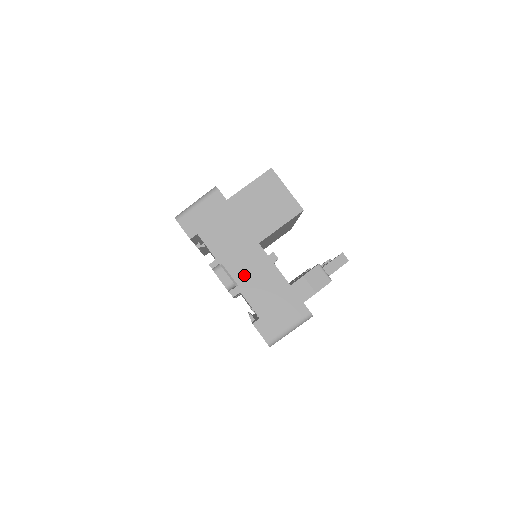
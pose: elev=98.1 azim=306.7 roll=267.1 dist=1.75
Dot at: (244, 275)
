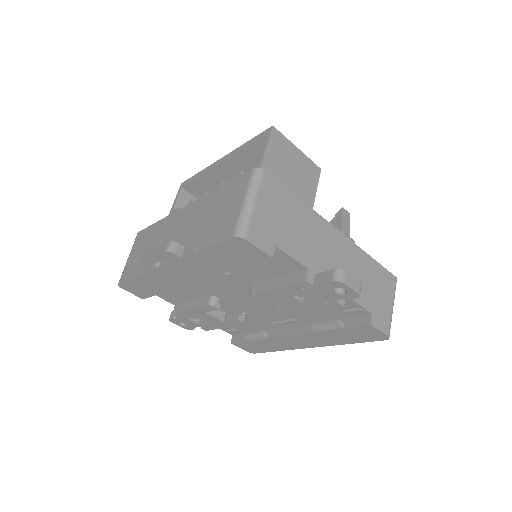
Dot at: occluded
